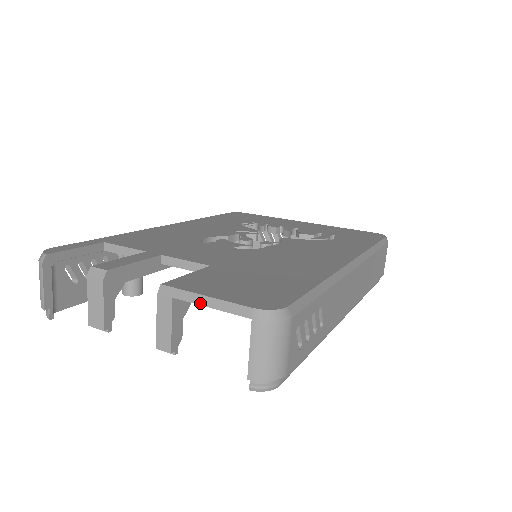
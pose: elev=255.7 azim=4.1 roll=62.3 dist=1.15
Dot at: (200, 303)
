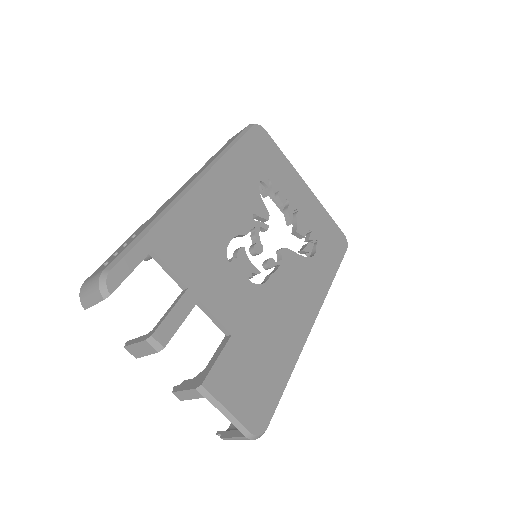
Dot at: (221, 412)
